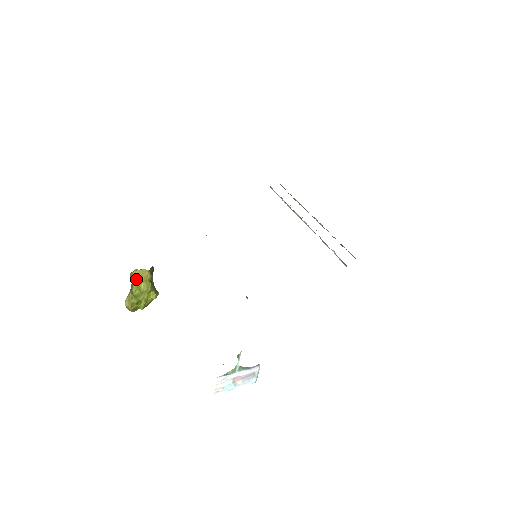
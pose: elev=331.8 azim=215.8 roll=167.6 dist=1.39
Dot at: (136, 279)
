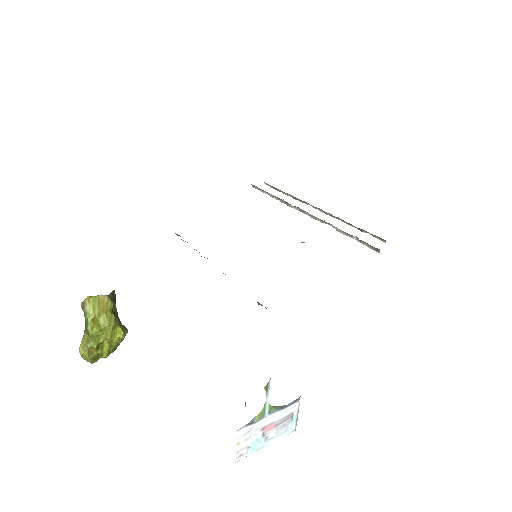
Dot at: (91, 311)
